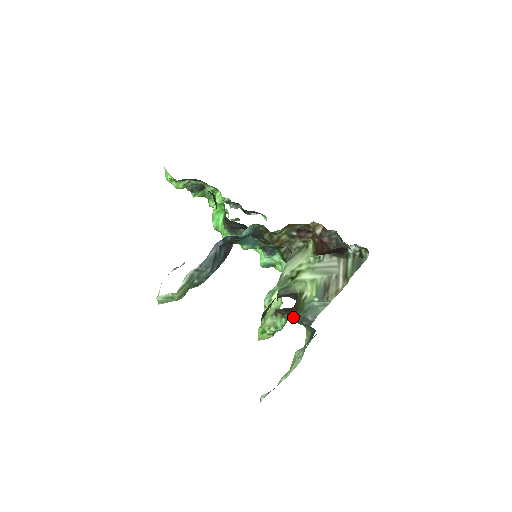
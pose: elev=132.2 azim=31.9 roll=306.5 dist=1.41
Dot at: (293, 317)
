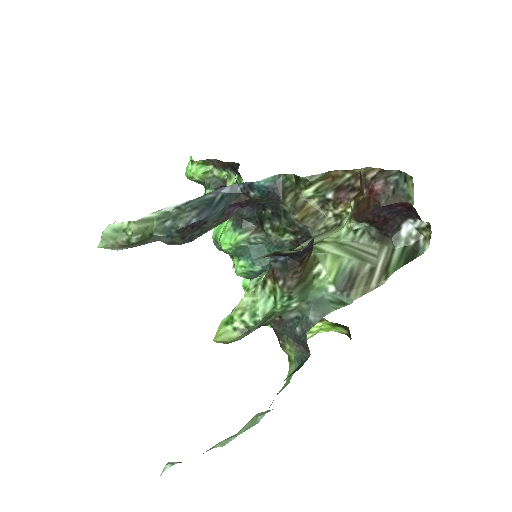
Dot at: (290, 289)
